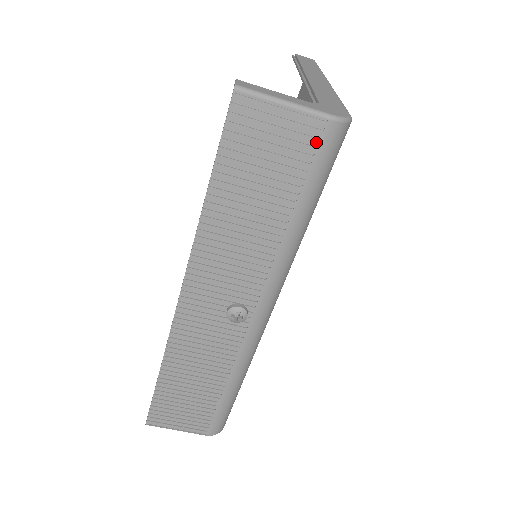
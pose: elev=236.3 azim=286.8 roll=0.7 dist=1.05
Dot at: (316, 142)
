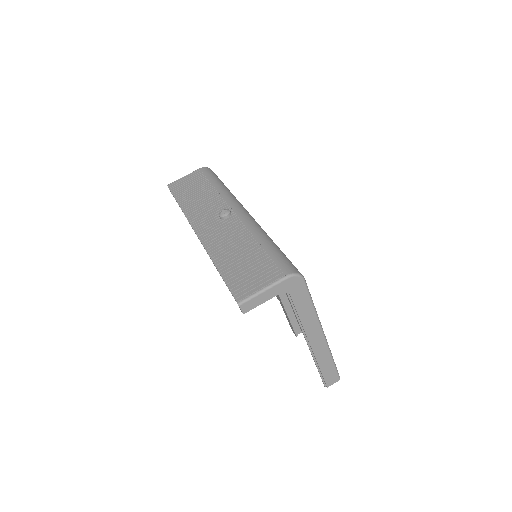
Dot at: (201, 173)
